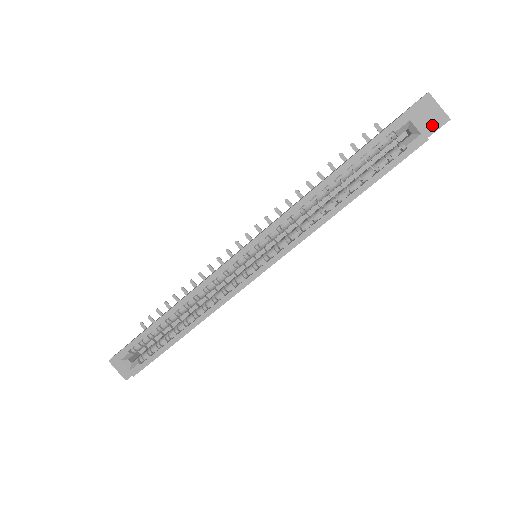
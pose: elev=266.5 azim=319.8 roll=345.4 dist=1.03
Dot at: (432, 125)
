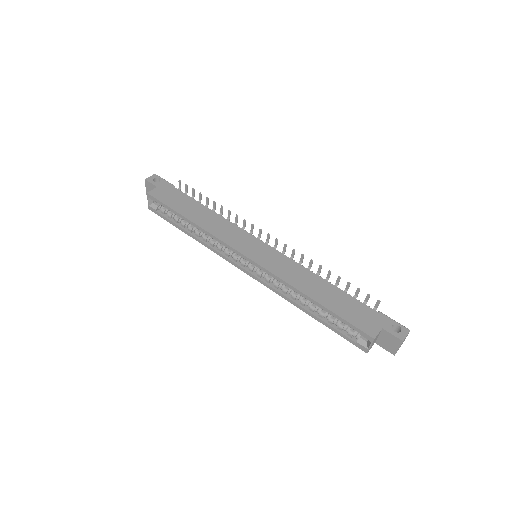
Dot at: (386, 346)
